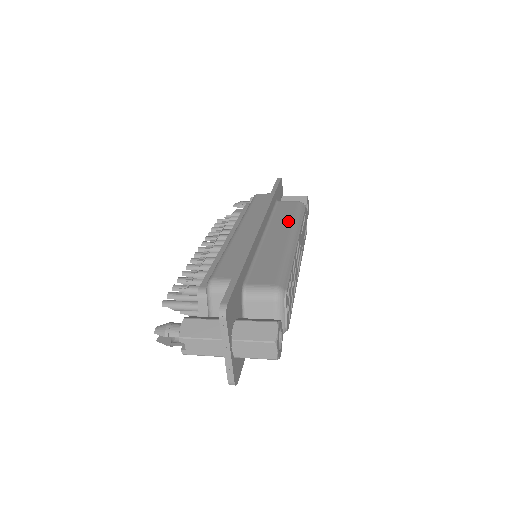
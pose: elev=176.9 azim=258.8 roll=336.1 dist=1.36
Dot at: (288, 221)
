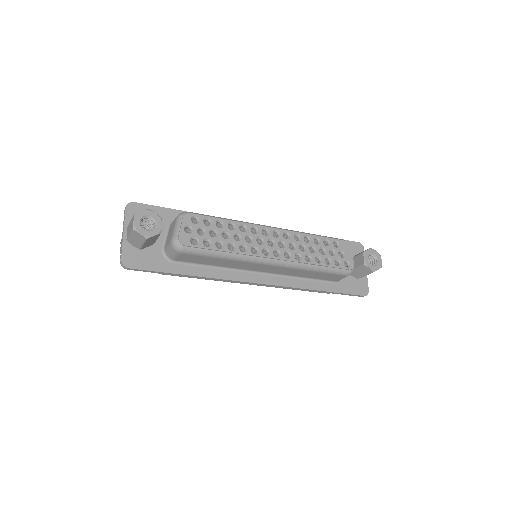
Dot at: occluded
